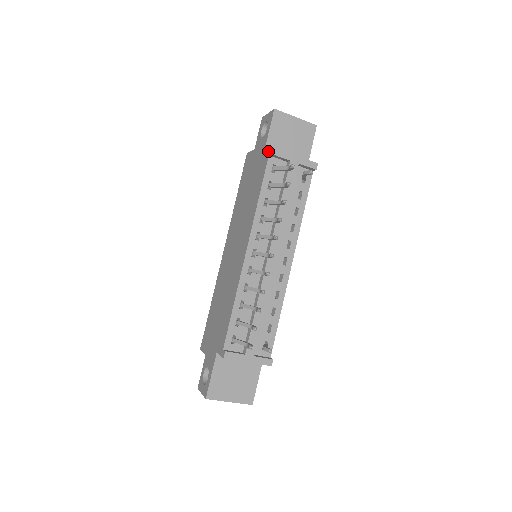
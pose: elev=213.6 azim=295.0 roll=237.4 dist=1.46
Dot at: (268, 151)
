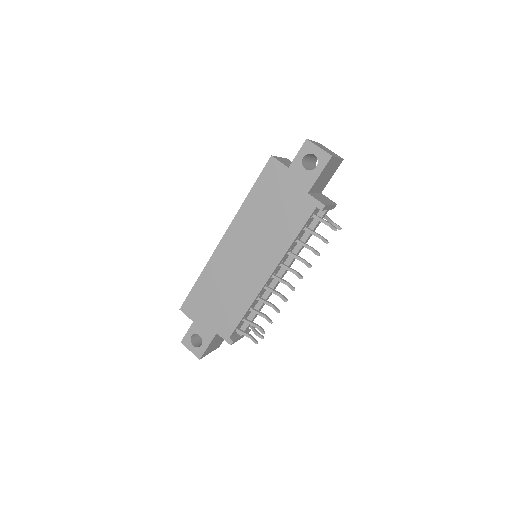
Dot at: (316, 201)
